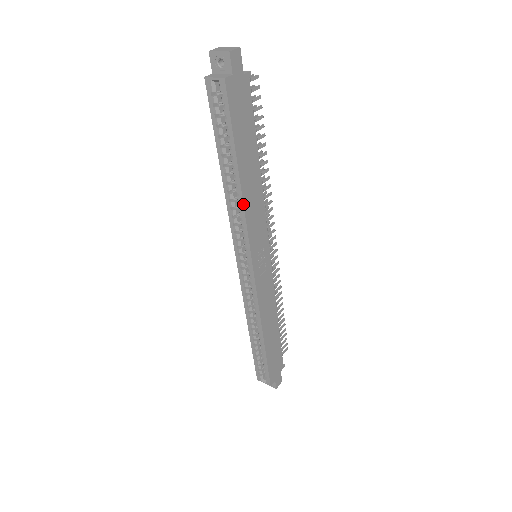
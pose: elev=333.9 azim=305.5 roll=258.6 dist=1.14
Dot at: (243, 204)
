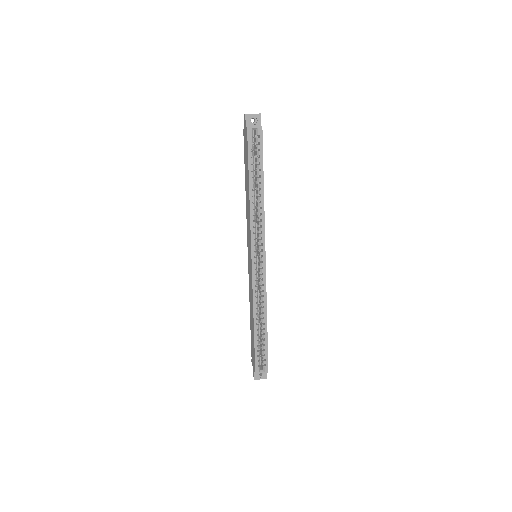
Dot at: occluded
